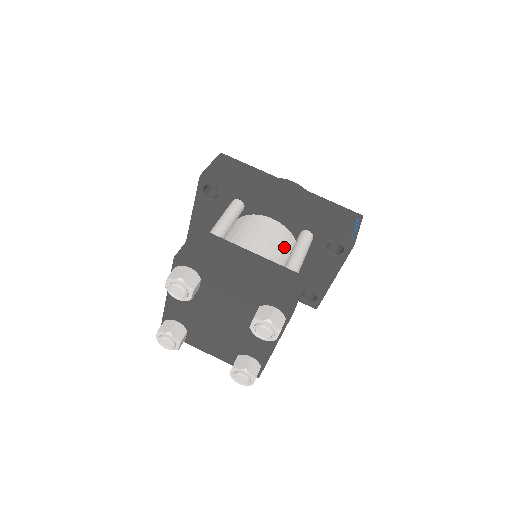
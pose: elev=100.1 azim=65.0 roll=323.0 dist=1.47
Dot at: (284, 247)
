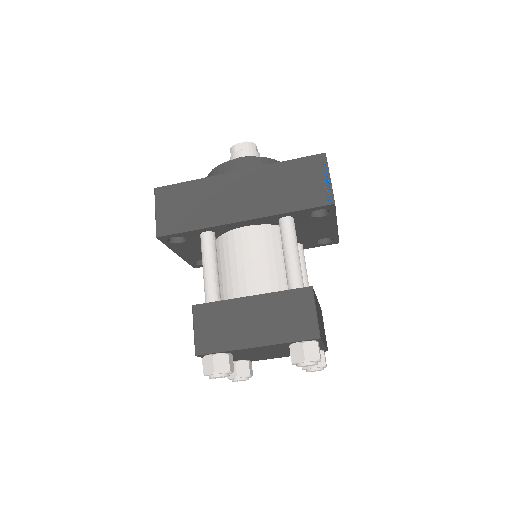
Dot at: (274, 249)
